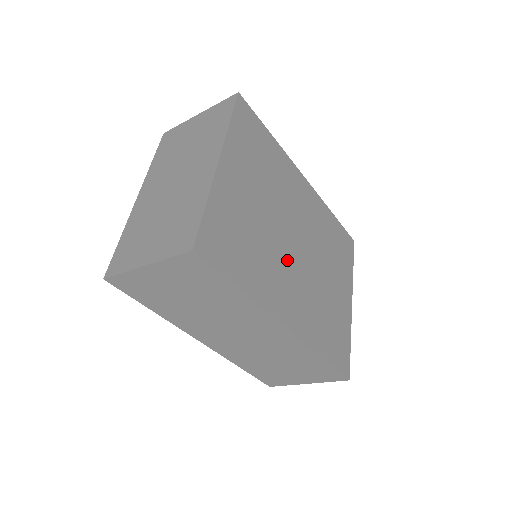
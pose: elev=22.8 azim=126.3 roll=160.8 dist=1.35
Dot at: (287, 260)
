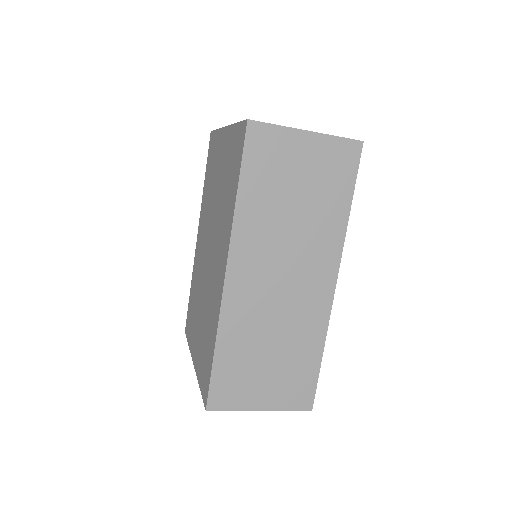
Dot at: occluded
